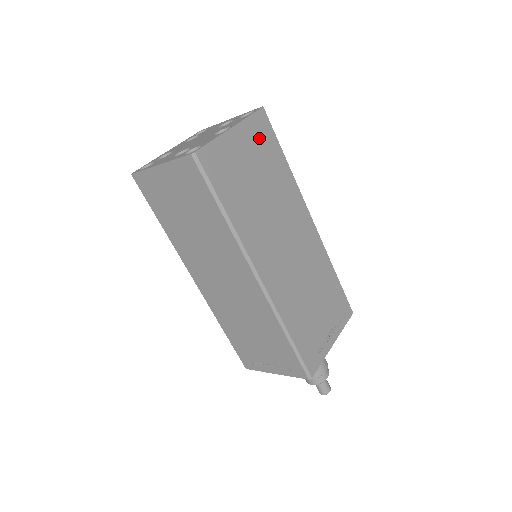
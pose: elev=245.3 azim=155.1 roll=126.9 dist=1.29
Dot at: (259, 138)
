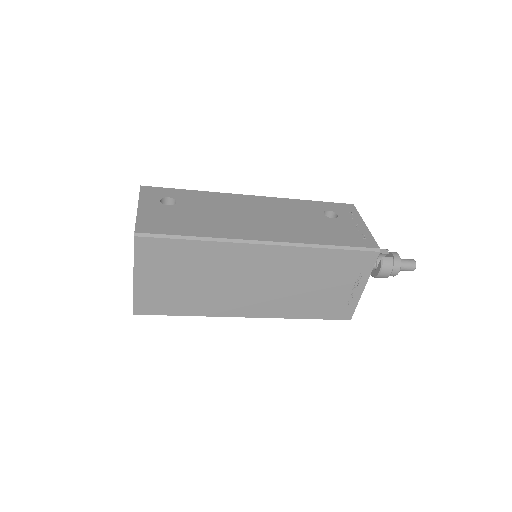
Dot at: (157, 258)
